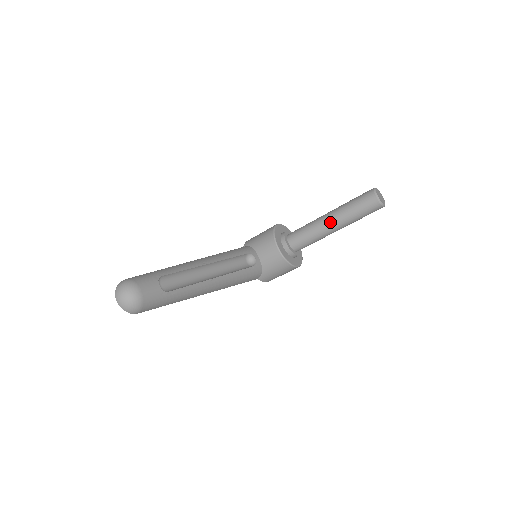
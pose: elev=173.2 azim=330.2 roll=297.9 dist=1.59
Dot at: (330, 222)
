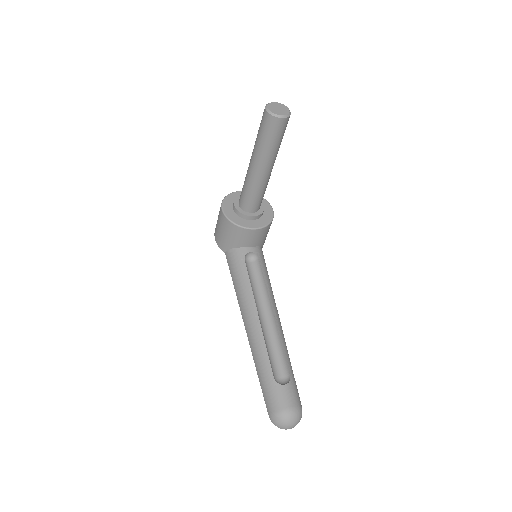
Dot at: (266, 170)
